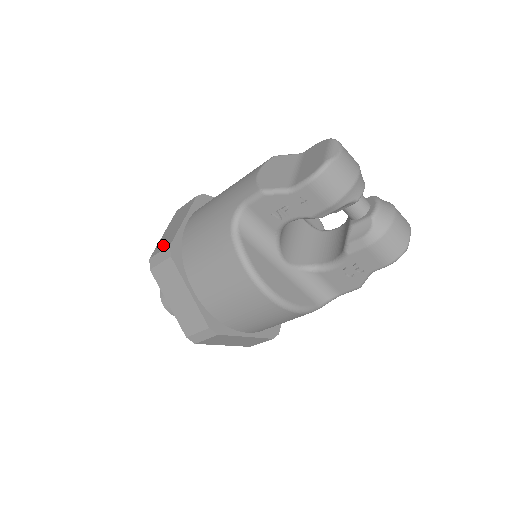
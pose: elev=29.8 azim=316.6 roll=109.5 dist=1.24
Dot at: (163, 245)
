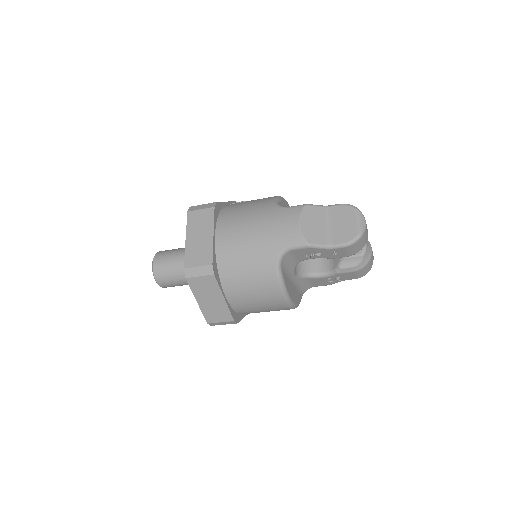
Dot at: (199, 259)
